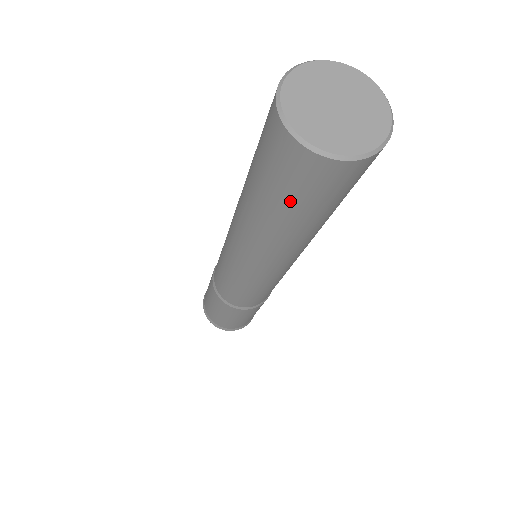
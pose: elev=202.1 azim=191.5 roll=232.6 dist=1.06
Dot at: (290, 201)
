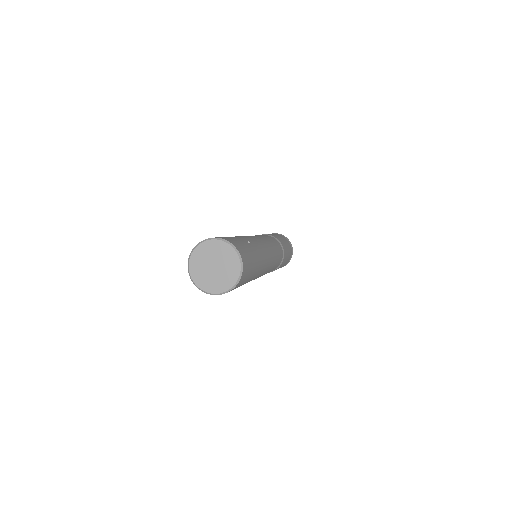
Dot at: occluded
